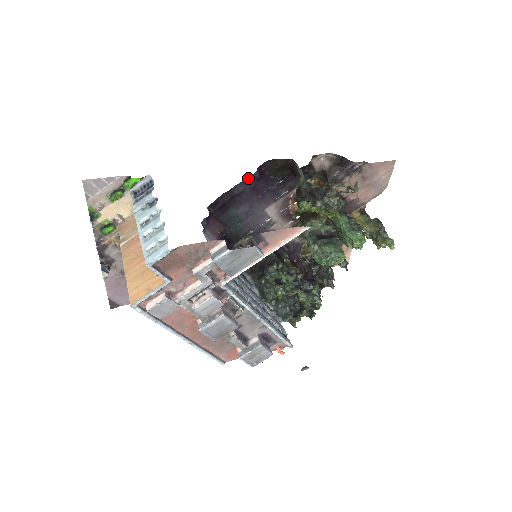
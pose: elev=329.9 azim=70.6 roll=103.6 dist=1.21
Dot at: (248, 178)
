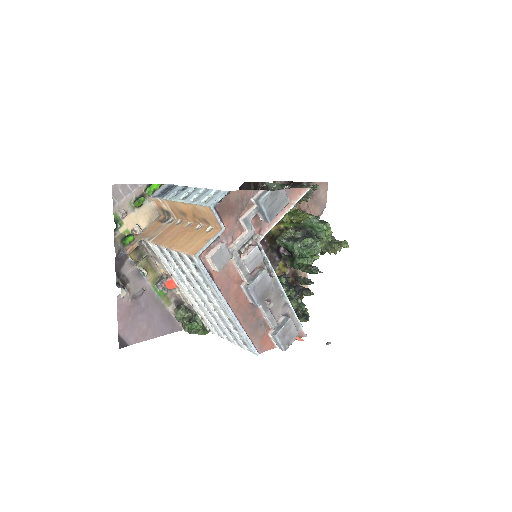
Dot at: occluded
